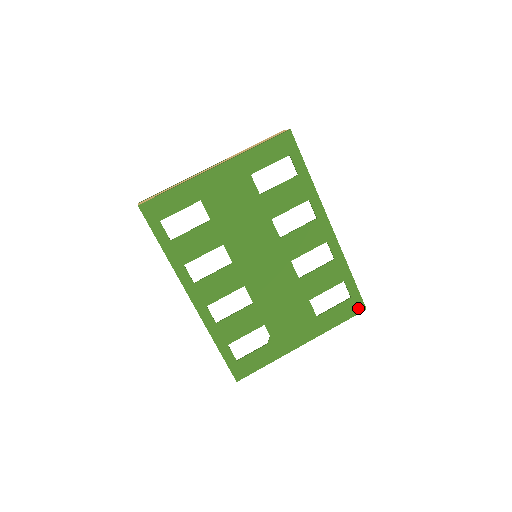
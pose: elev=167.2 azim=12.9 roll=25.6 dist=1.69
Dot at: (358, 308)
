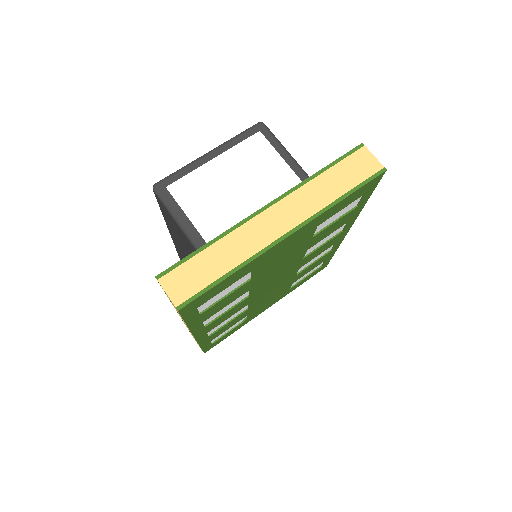
Dot at: occluded
